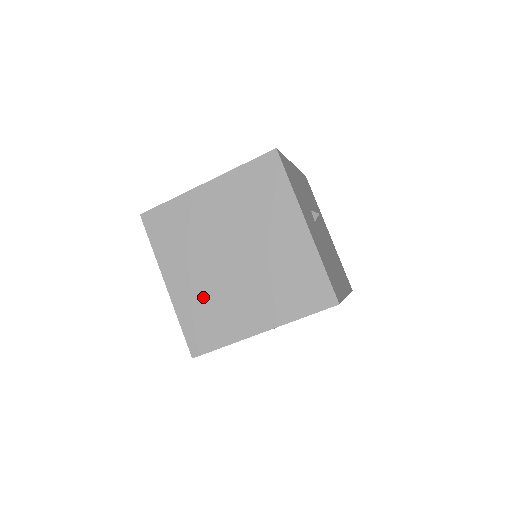
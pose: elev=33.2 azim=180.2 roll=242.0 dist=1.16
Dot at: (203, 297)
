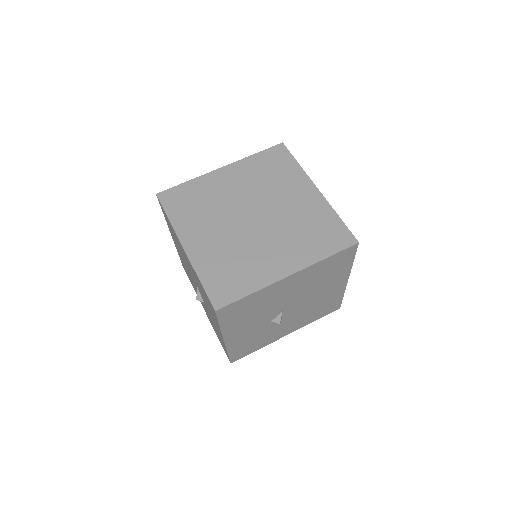
Dot at: (224, 253)
